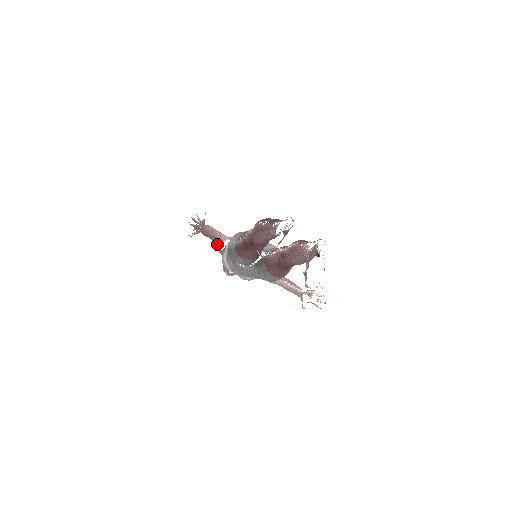
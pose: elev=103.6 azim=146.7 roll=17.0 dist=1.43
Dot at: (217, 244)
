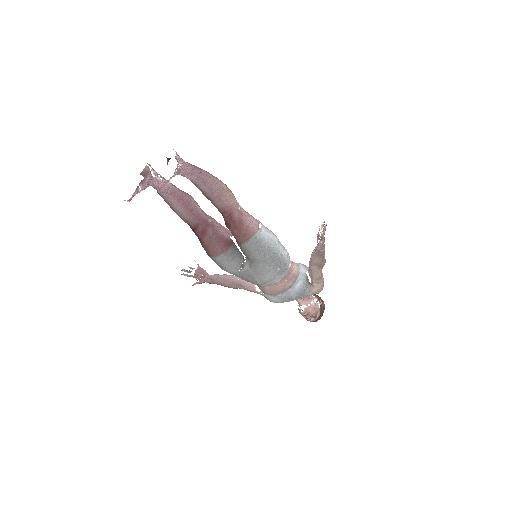
Dot at: (252, 289)
